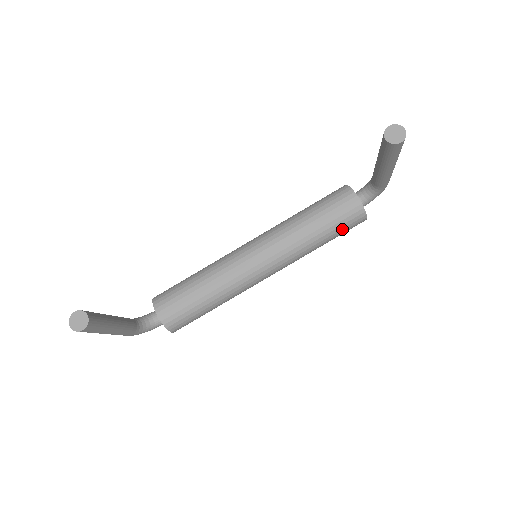
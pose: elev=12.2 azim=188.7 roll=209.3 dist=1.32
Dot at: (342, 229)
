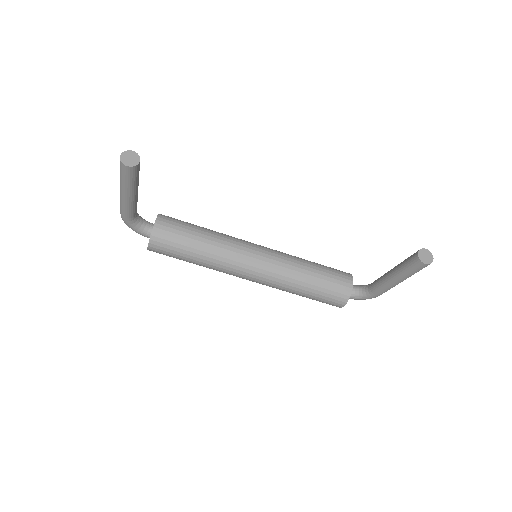
Dot at: (324, 296)
